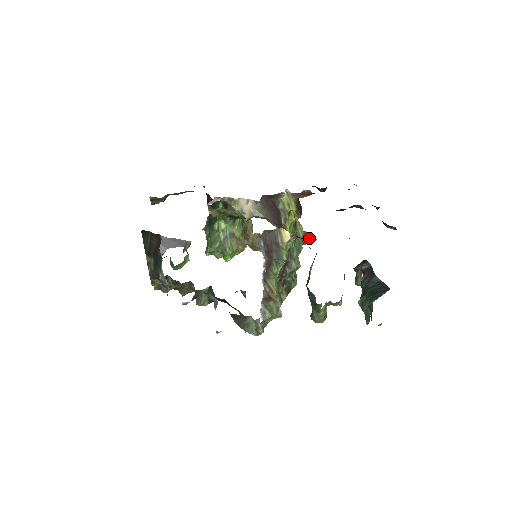
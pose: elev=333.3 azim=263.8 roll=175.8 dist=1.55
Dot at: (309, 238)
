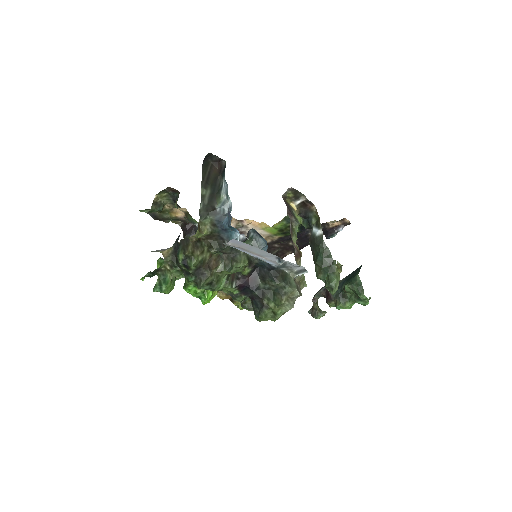
Dot at: occluded
